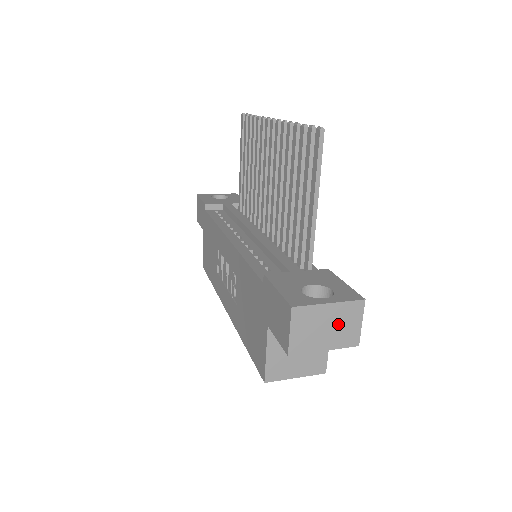
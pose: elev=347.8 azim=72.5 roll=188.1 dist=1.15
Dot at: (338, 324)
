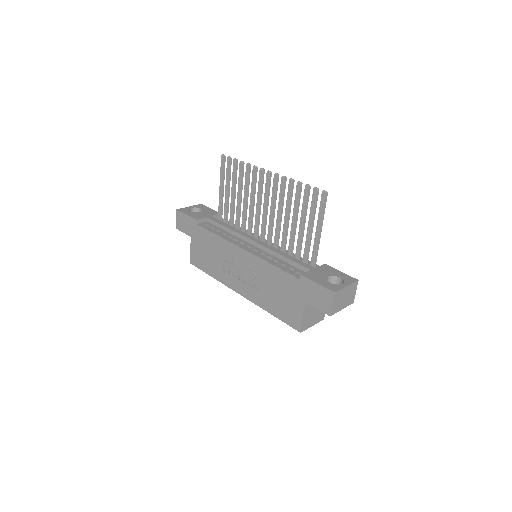
Dot at: (348, 295)
